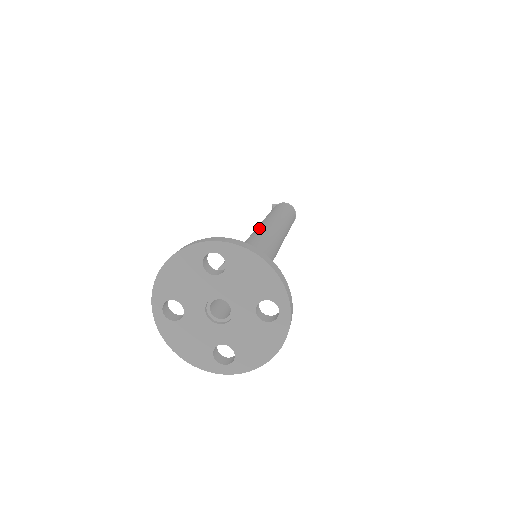
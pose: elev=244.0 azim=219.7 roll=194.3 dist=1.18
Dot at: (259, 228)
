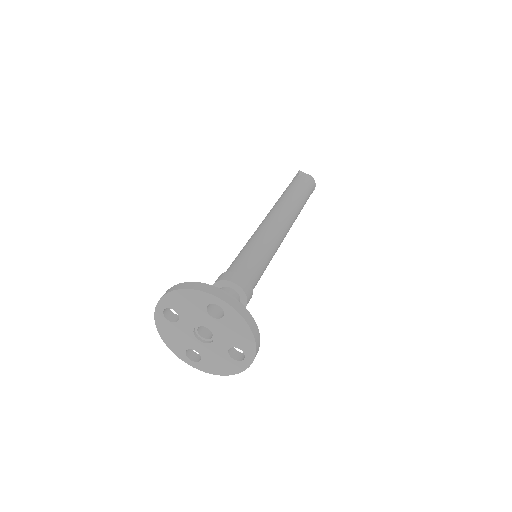
Dot at: (272, 223)
